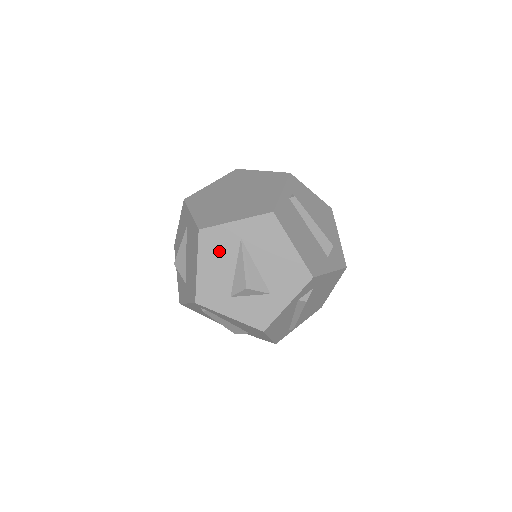
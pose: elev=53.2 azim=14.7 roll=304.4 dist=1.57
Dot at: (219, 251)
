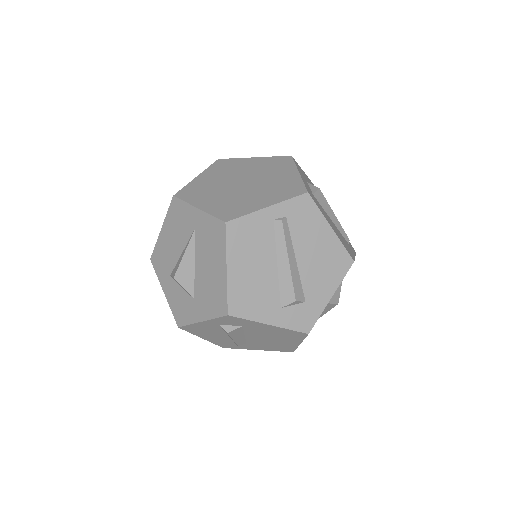
Dot at: (178, 227)
